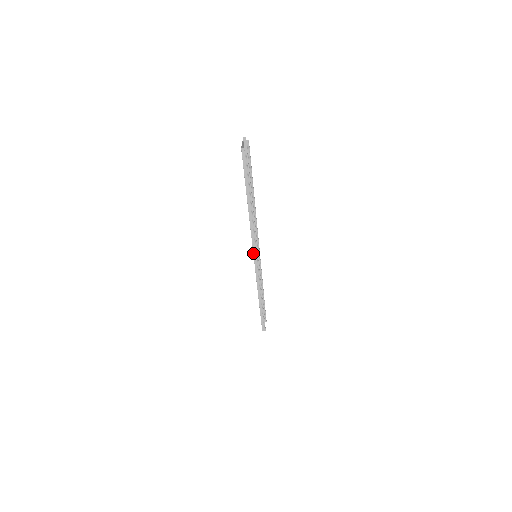
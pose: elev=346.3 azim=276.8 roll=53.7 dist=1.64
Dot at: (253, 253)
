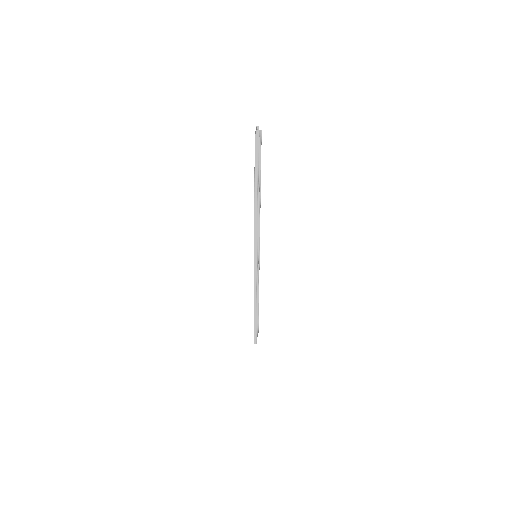
Dot at: (254, 251)
